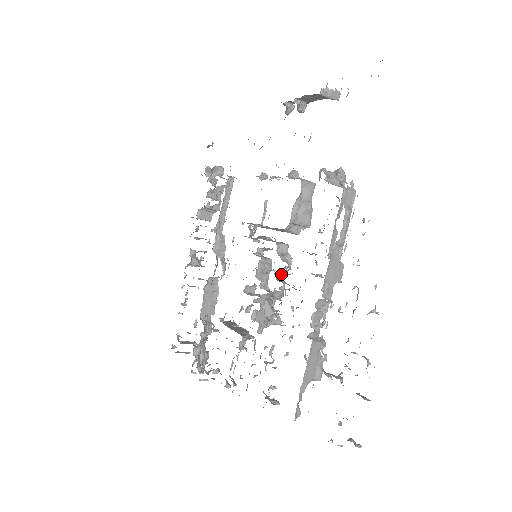
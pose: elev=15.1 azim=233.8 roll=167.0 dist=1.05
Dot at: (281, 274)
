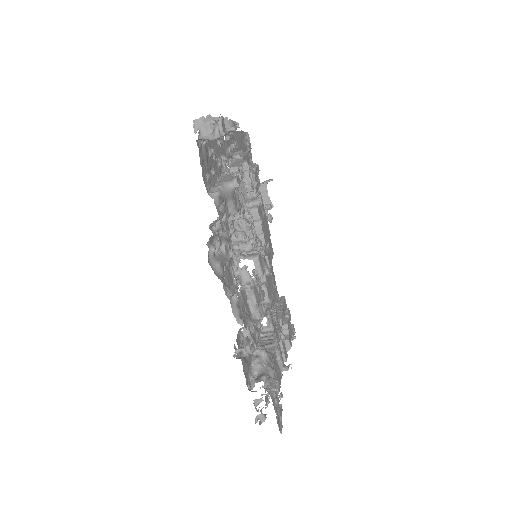
Dot at: occluded
